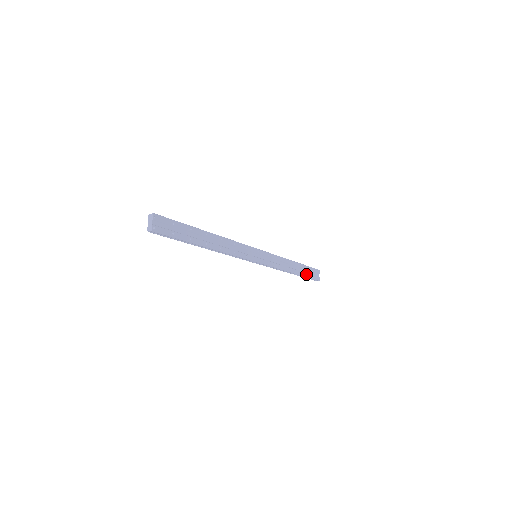
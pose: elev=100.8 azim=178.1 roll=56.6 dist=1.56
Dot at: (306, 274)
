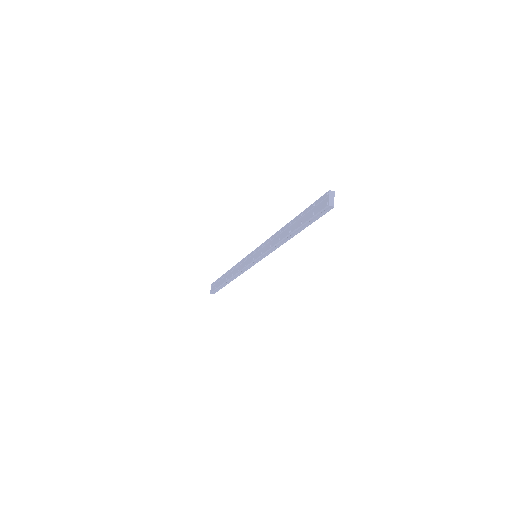
Dot at: occluded
